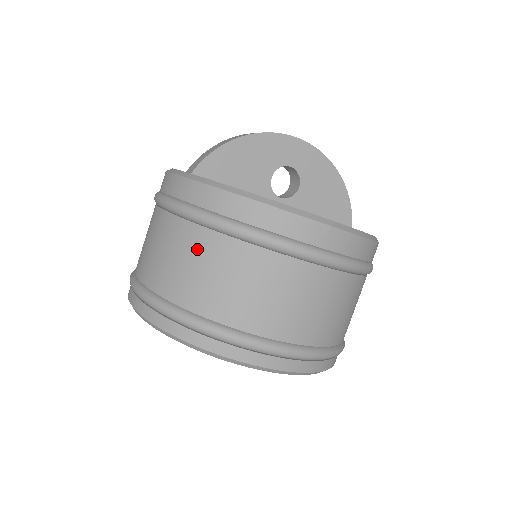
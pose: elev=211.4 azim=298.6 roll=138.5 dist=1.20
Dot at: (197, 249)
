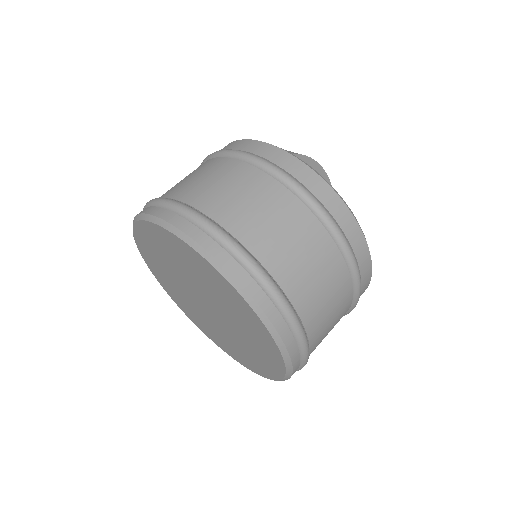
Dot at: (290, 217)
